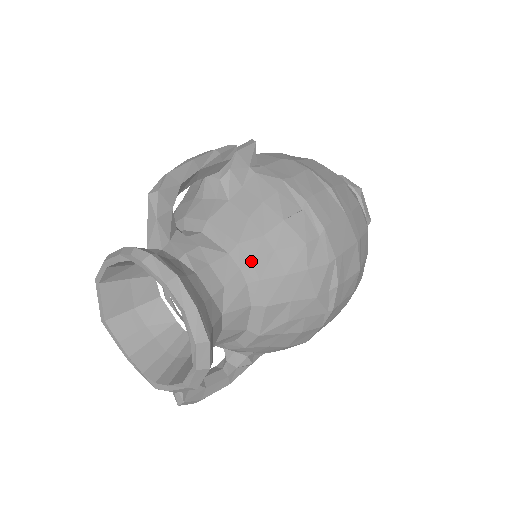
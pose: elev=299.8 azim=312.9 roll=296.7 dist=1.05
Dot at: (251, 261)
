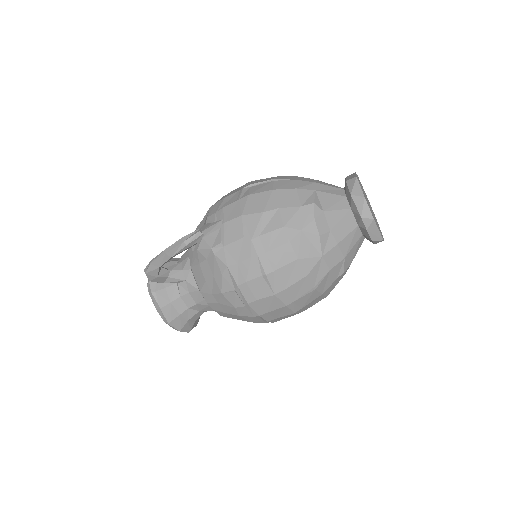
Dot at: occluded
